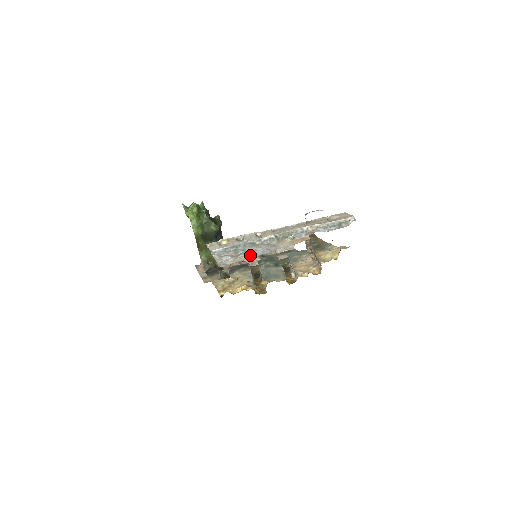
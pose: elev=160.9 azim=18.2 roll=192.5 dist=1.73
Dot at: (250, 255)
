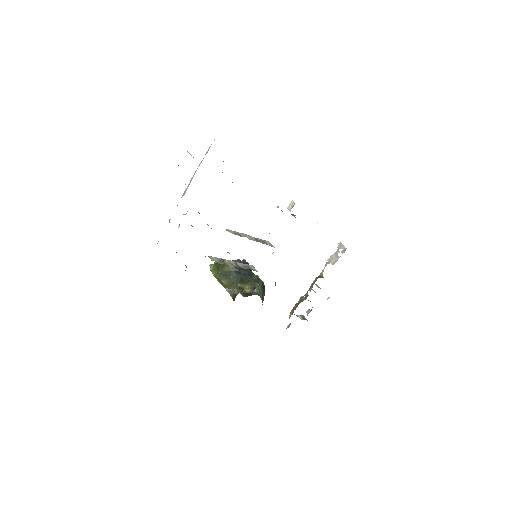
Dot at: occluded
